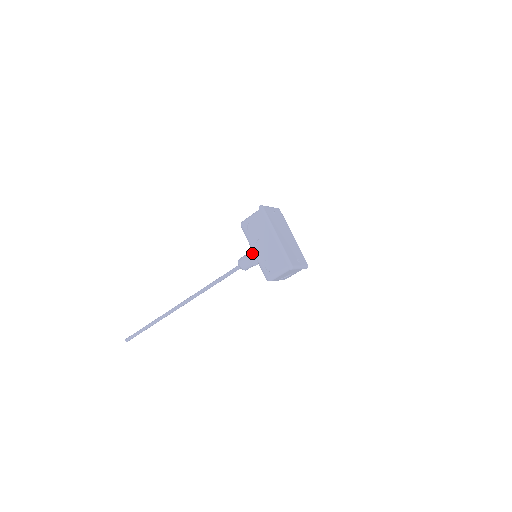
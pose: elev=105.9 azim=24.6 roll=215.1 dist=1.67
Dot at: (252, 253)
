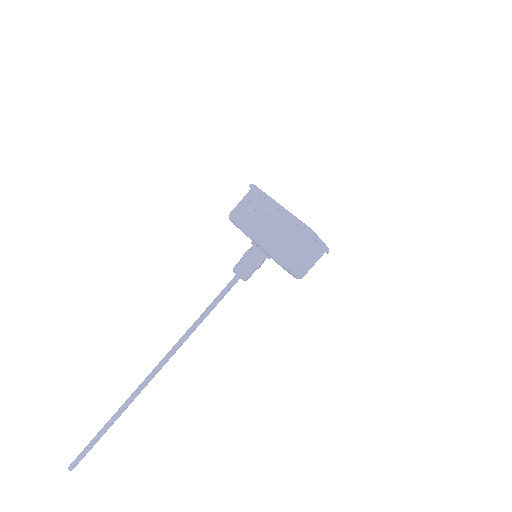
Dot at: (250, 249)
